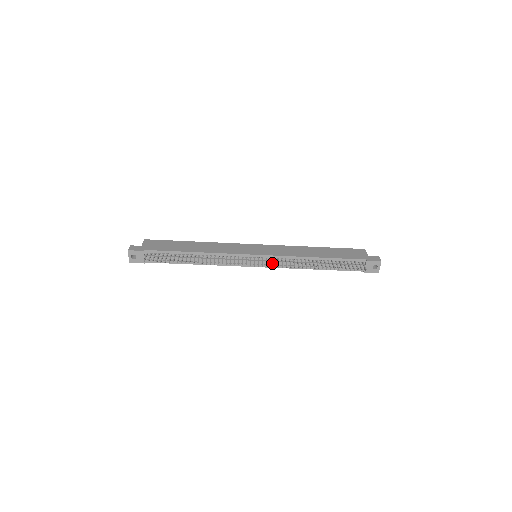
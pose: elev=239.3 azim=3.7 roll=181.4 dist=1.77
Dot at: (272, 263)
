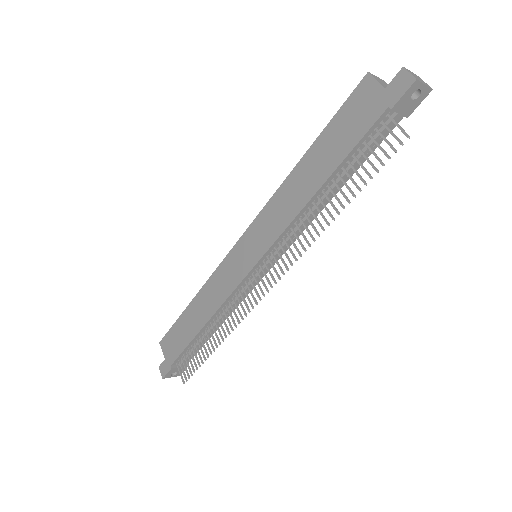
Dot at: (280, 252)
